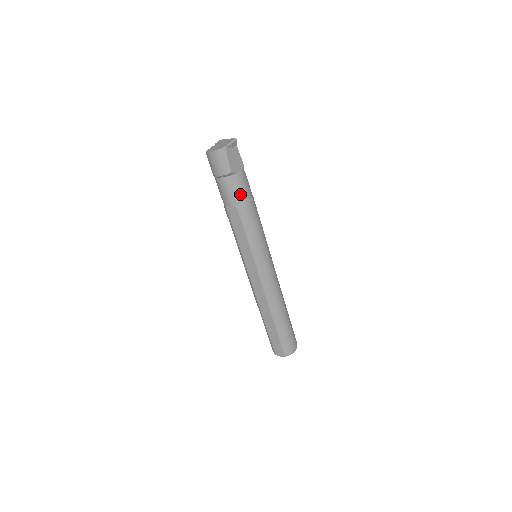
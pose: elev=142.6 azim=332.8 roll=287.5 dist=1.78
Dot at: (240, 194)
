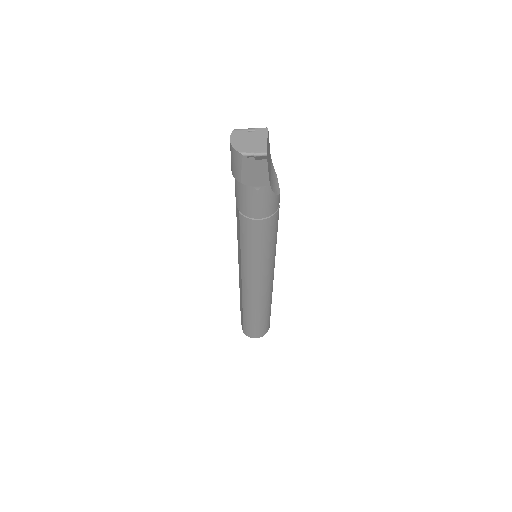
Dot at: (247, 206)
